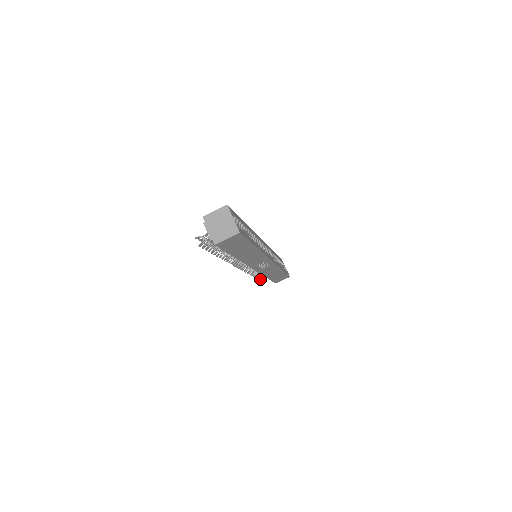
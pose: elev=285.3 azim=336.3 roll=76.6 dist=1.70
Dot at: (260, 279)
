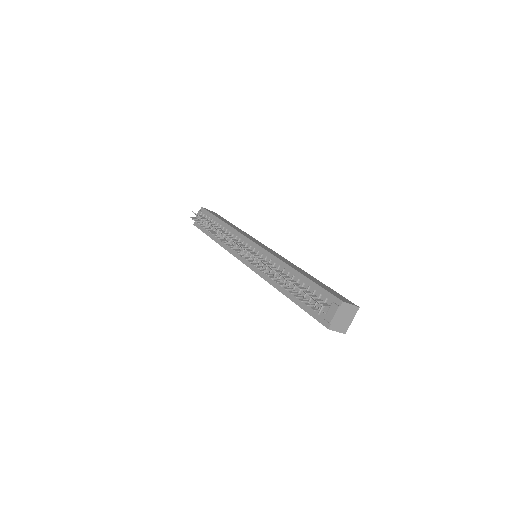
Dot at: (197, 221)
